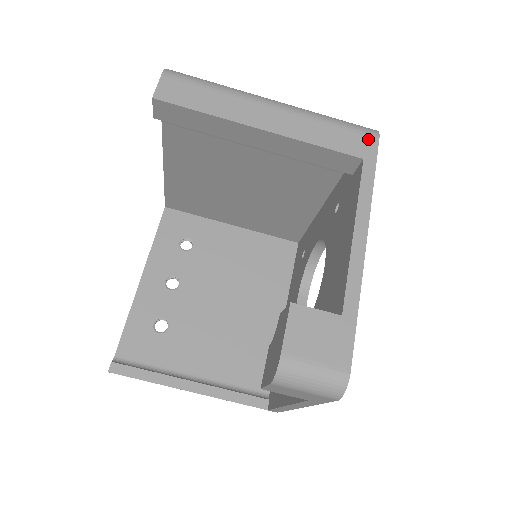
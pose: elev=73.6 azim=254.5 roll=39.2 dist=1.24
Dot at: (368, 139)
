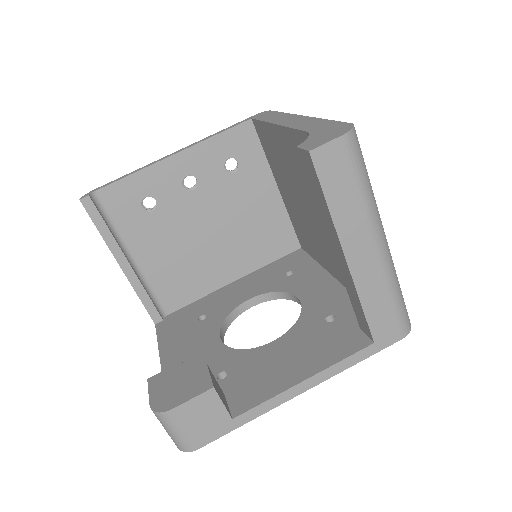
Dot at: (396, 333)
